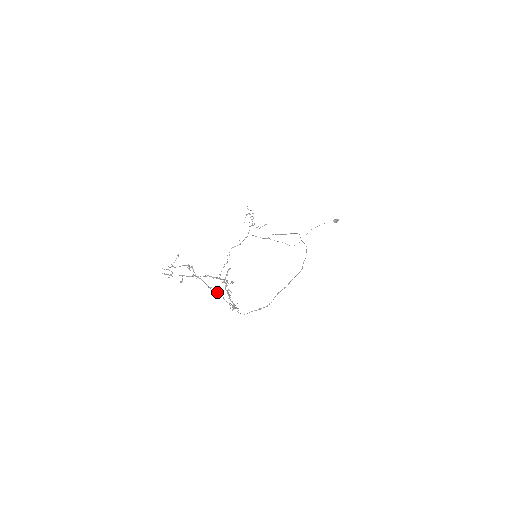
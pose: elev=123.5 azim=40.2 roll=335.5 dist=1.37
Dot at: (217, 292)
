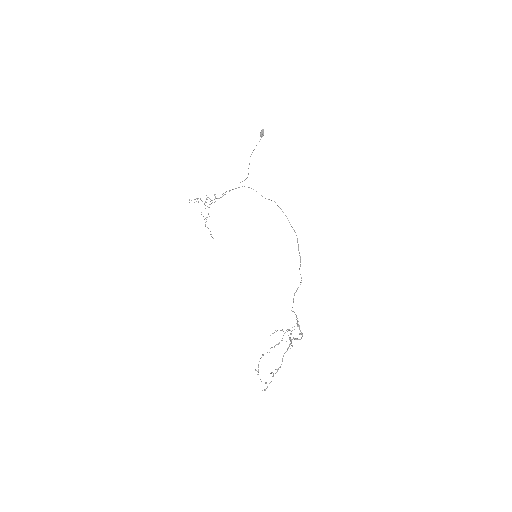
Dot at: occluded
